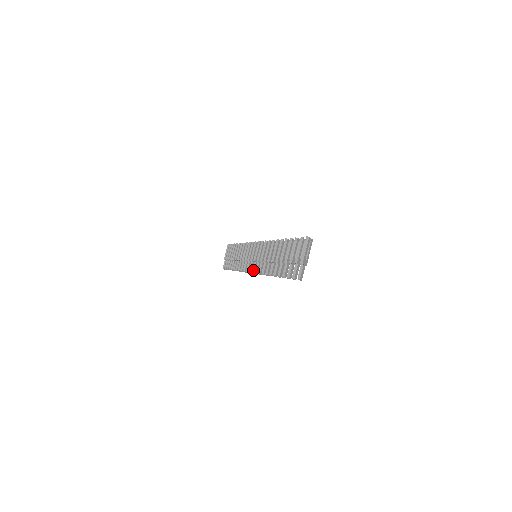
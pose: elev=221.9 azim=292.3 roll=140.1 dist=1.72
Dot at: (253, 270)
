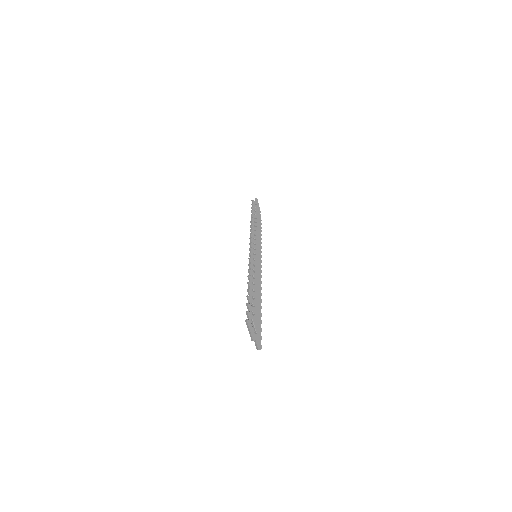
Dot at: occluded
